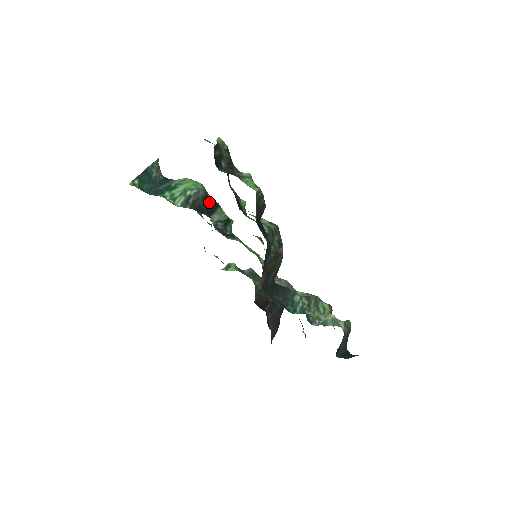
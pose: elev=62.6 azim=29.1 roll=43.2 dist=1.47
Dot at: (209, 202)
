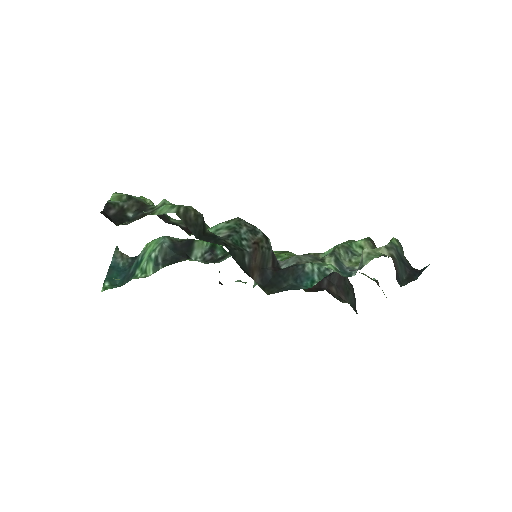
Dot at: (181, 246)
